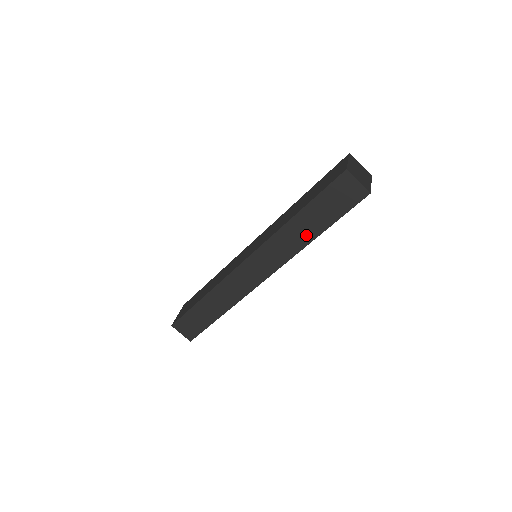
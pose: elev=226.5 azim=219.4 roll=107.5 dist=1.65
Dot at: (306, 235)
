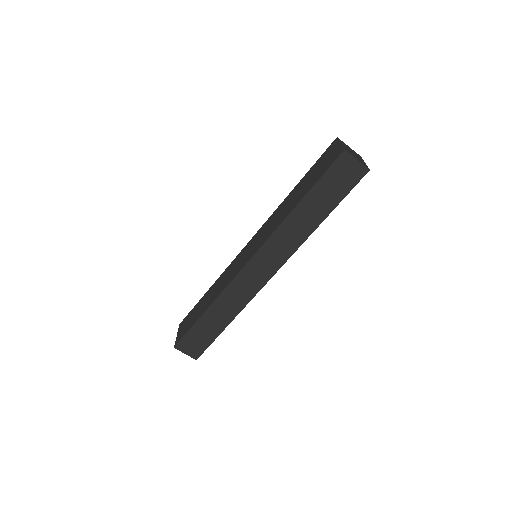
Dot at: (310, 223)
